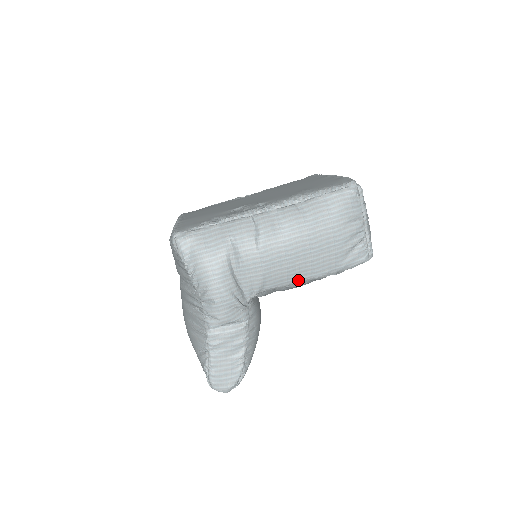
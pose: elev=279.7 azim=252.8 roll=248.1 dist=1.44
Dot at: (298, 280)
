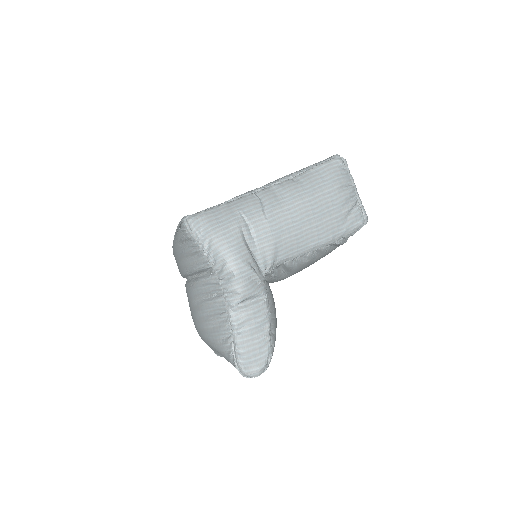
Dot at: (307, 248)
